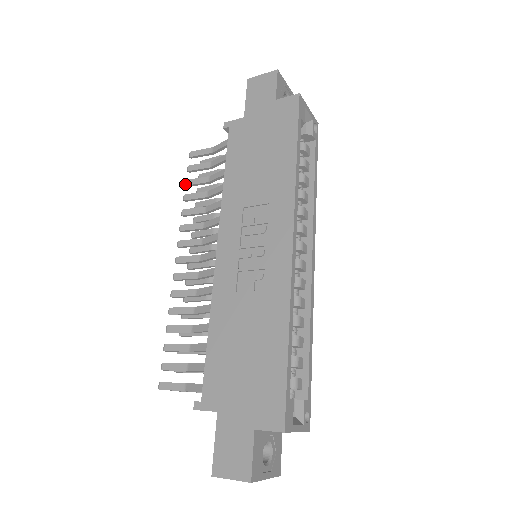
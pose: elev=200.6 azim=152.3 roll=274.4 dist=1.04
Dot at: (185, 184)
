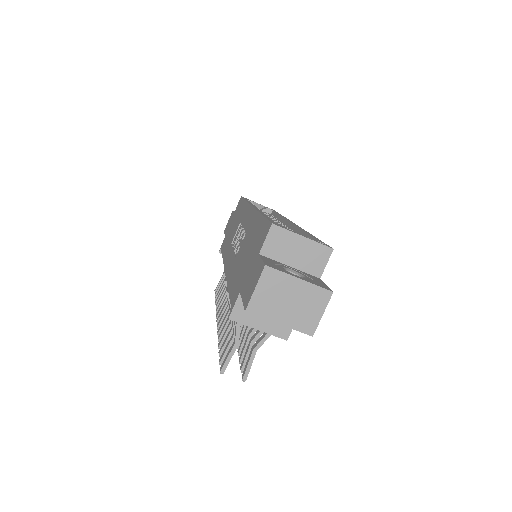
Dot at: (215, 300)
